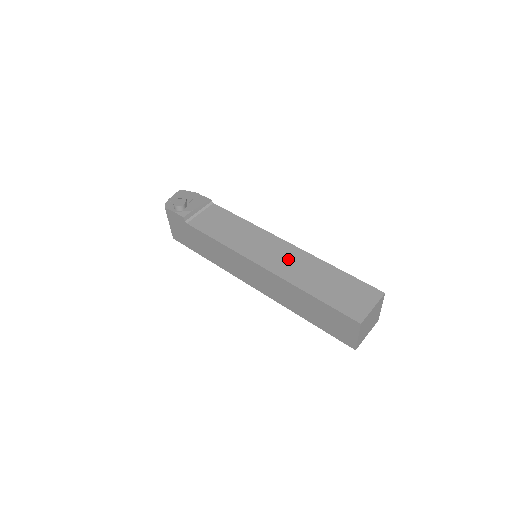
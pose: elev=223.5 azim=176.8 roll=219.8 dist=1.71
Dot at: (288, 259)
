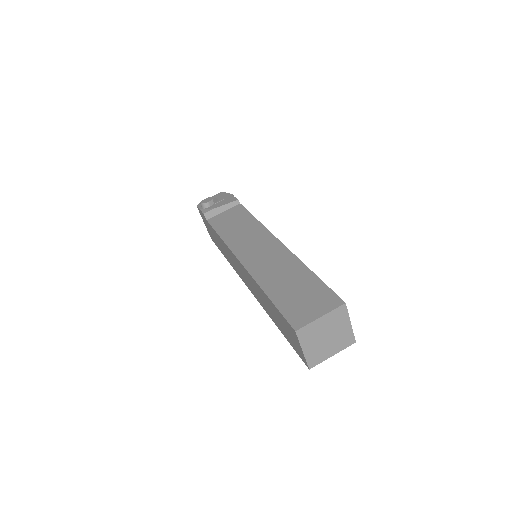
Dot at: (269, 257)
